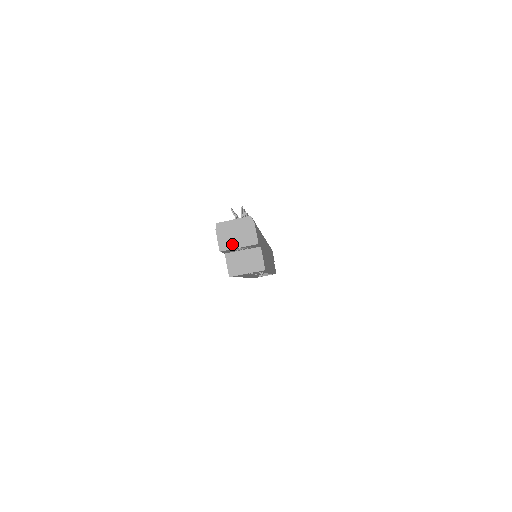
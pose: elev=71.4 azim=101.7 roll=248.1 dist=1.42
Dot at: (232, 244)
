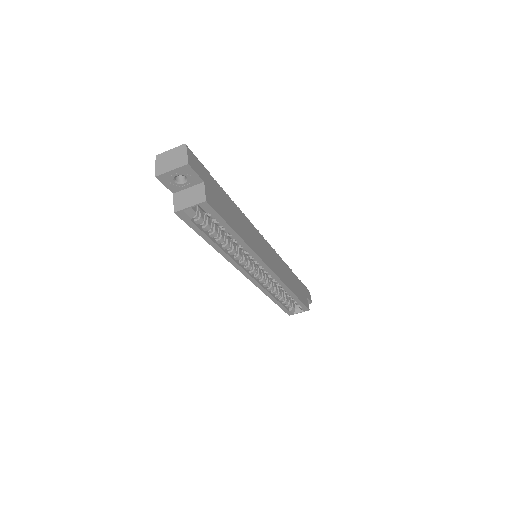
Dot at: (166, 169)
